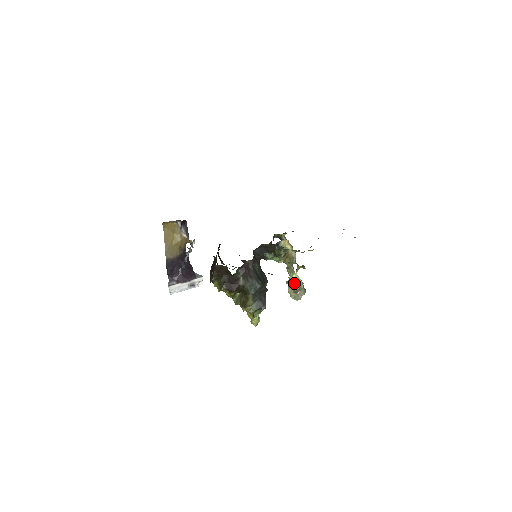
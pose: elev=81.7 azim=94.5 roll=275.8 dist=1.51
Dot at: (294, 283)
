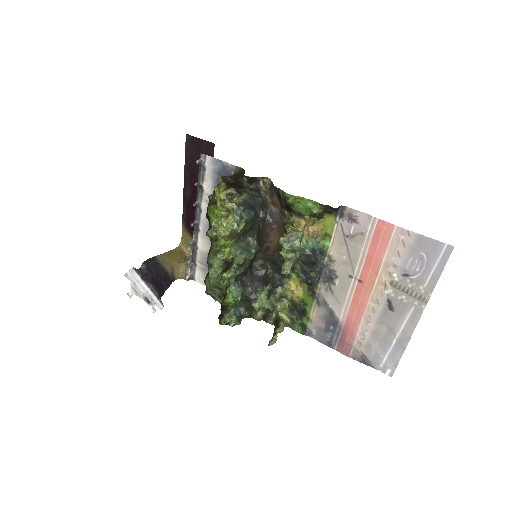
Dot at: (294, 229)
